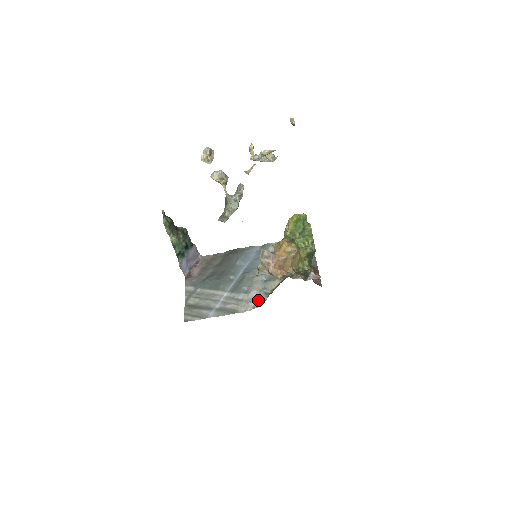
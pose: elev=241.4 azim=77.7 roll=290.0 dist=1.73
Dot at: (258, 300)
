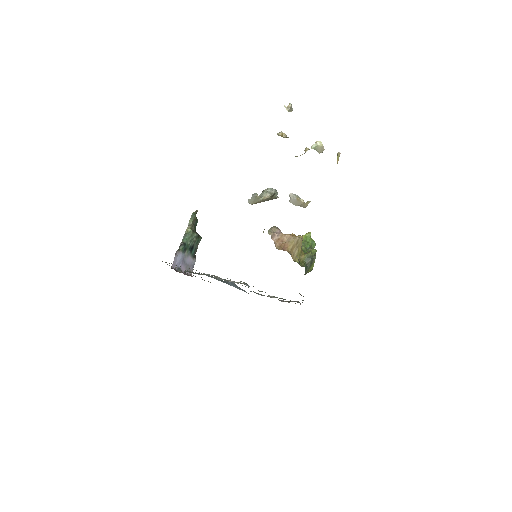
Dot at: occluded
